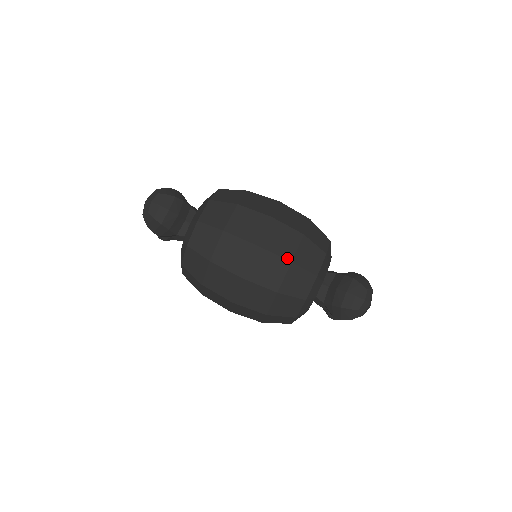
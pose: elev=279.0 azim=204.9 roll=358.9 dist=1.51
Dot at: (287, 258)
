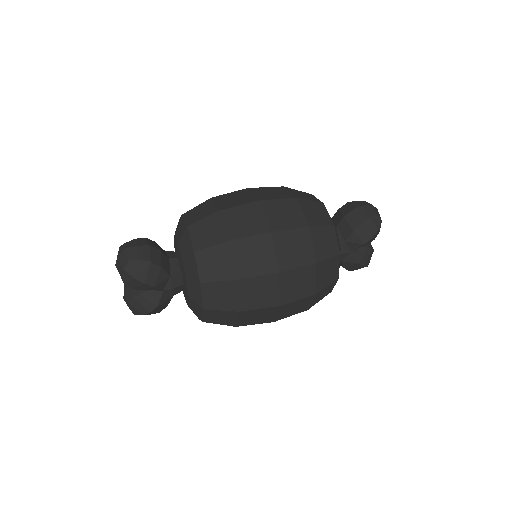
Dot at: (290, 197)
